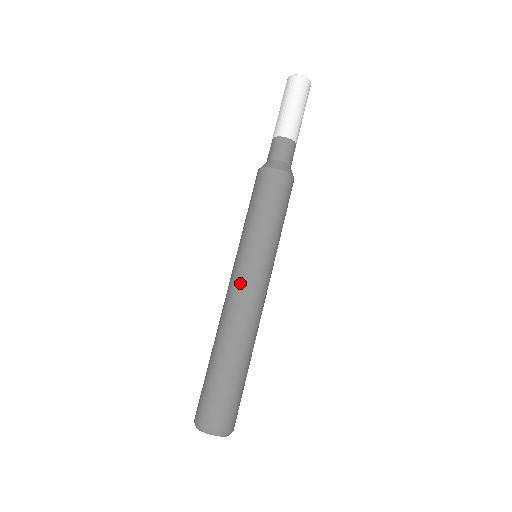
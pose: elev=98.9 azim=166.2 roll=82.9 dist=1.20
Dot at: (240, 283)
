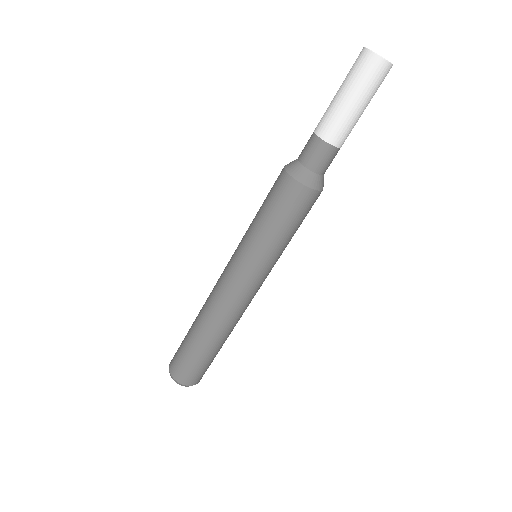
Dot at: (235, 290)
